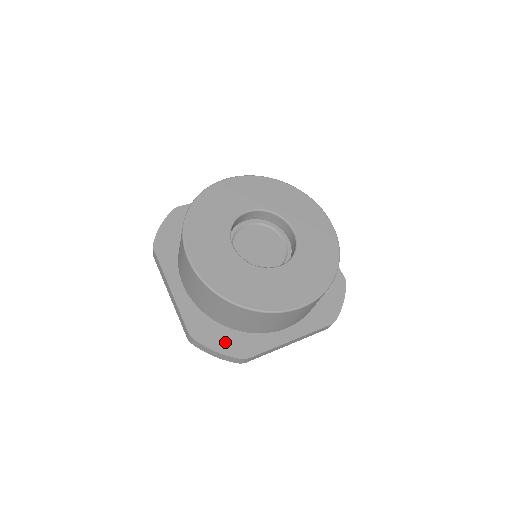
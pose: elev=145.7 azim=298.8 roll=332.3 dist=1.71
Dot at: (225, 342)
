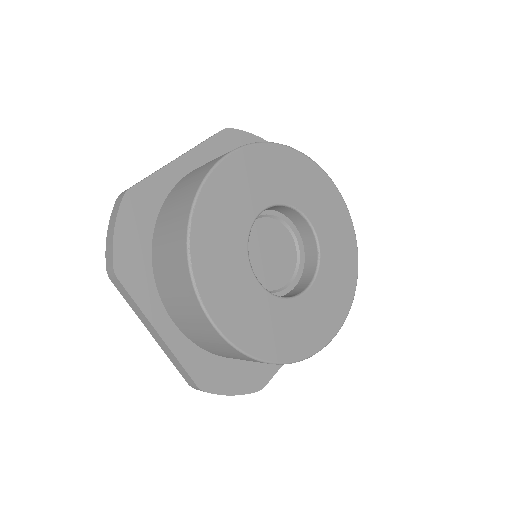
Dot at: (238, 379)
